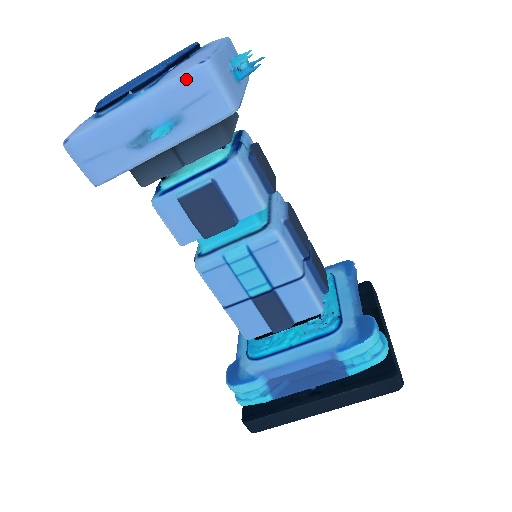
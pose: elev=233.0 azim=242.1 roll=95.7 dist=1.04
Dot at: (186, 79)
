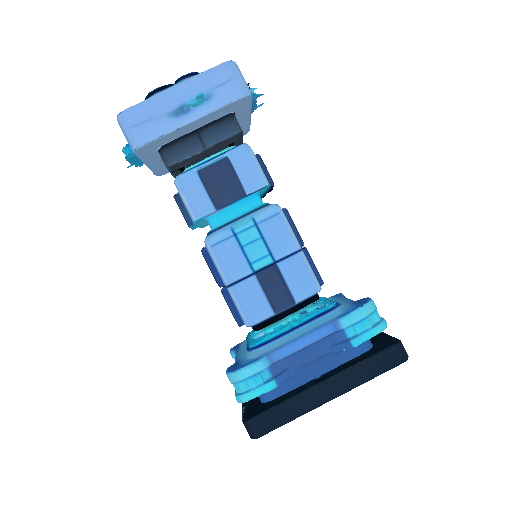
Dot at: (217, 69)
